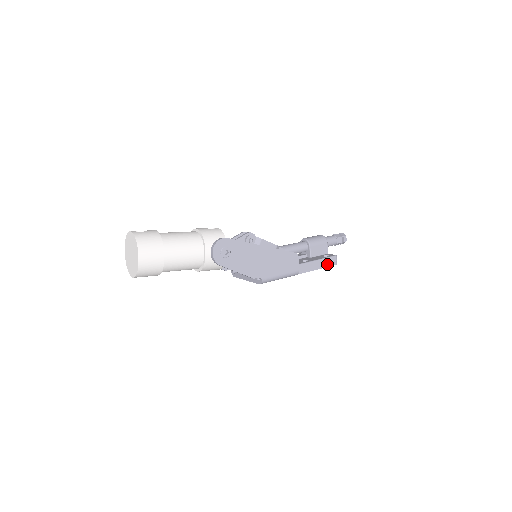
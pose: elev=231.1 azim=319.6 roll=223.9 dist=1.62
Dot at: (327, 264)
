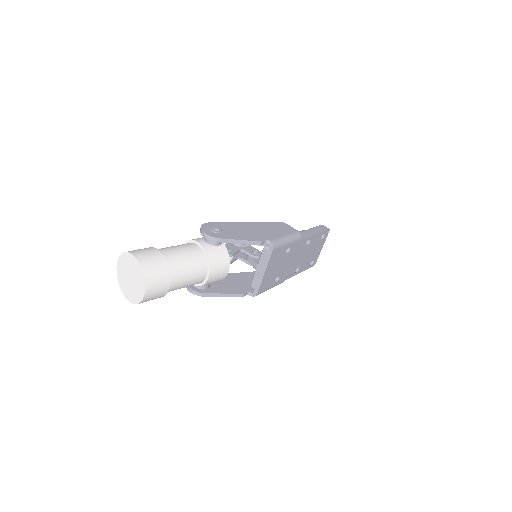
Dot at: (320, 230)
